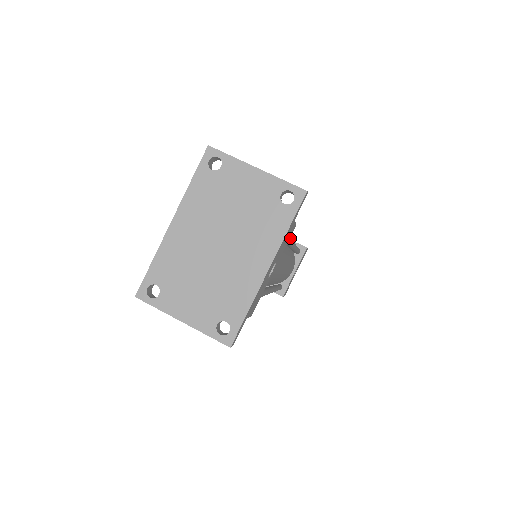
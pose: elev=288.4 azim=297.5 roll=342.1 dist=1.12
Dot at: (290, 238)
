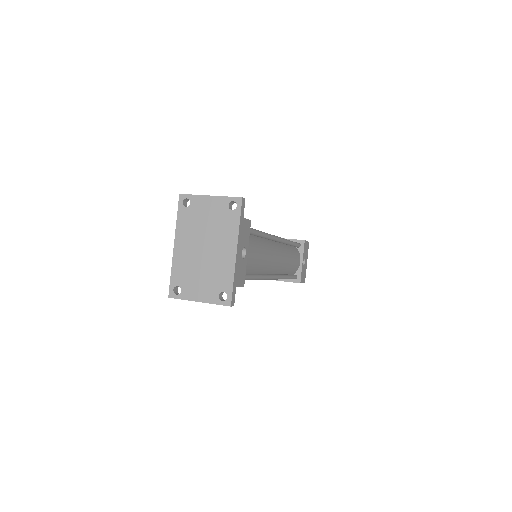
Dot at: (266, 233)
